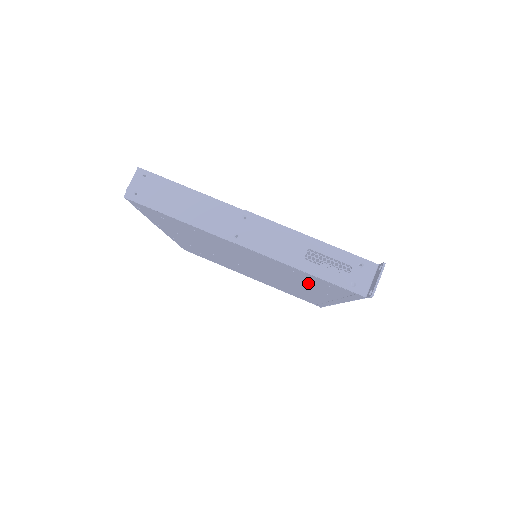
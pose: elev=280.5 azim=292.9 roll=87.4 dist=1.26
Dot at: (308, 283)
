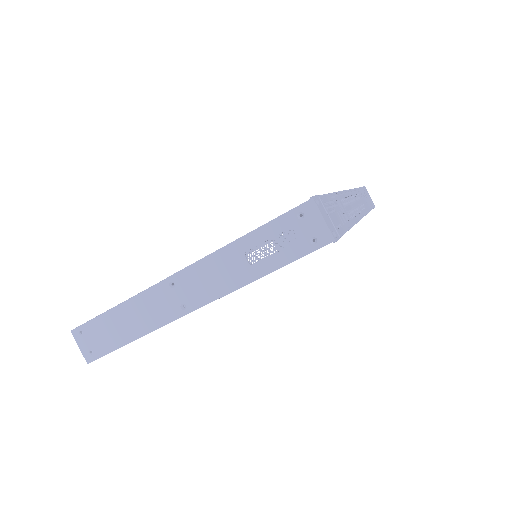
Dot at: occluded
